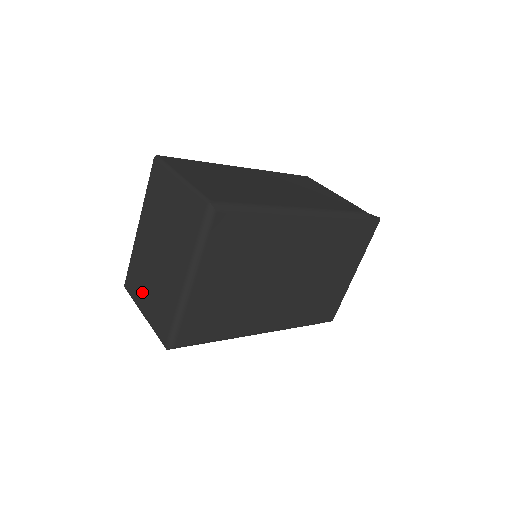
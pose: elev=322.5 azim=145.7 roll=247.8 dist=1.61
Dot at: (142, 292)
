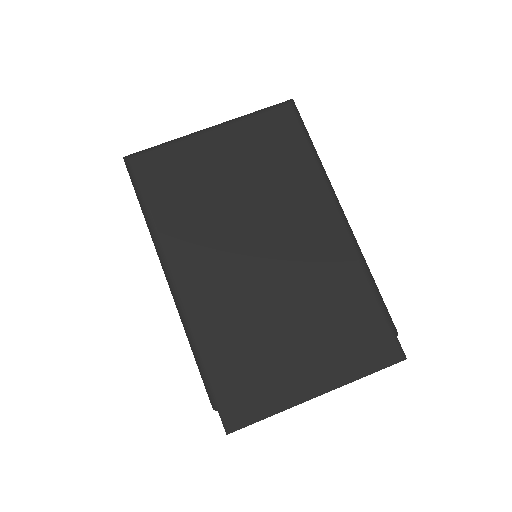
Dot at: occluded
